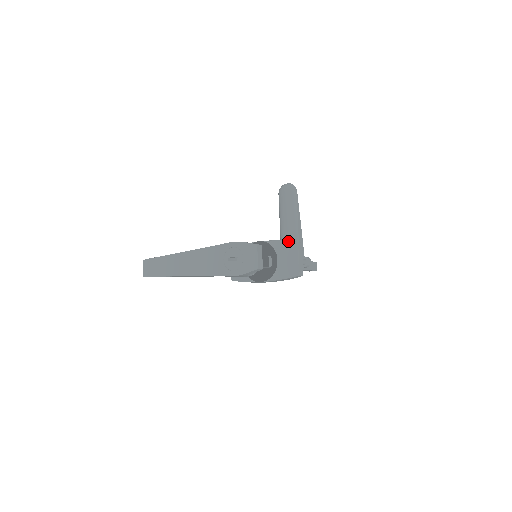
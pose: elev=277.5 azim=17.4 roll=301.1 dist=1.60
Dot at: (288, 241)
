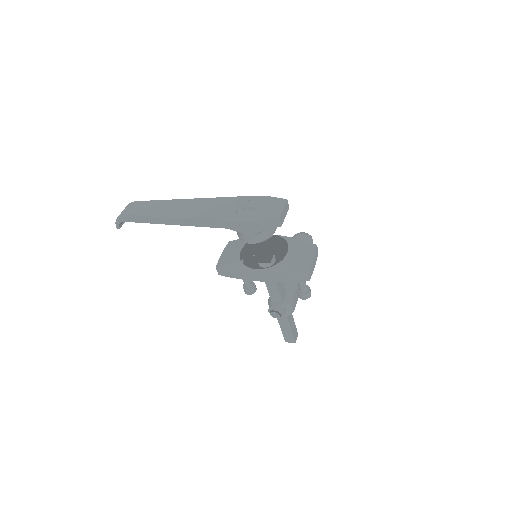
Dot at: (306, 241)
